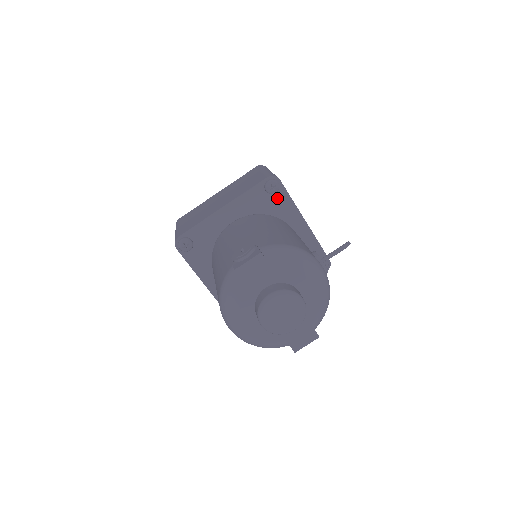
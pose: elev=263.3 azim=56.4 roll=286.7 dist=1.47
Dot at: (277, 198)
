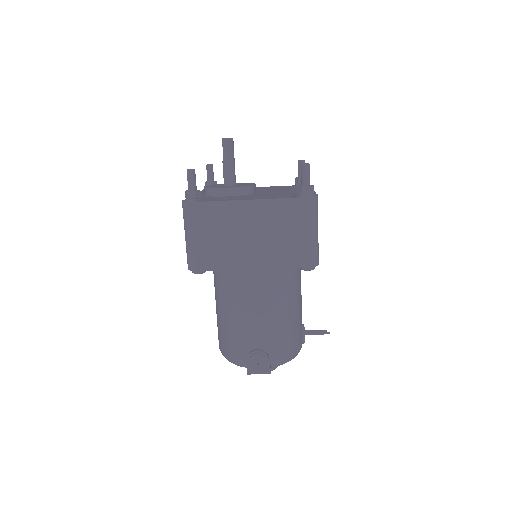
Dot at: occluded
